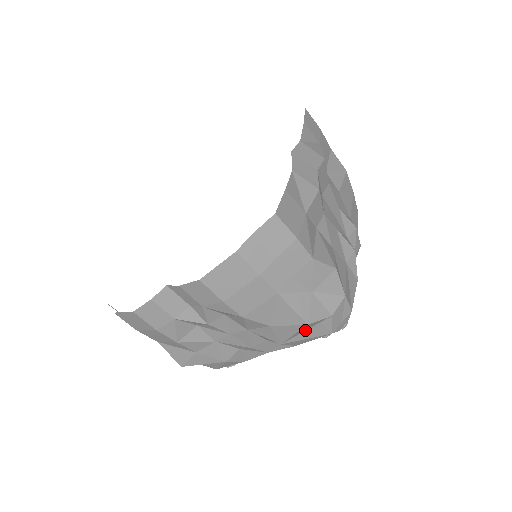
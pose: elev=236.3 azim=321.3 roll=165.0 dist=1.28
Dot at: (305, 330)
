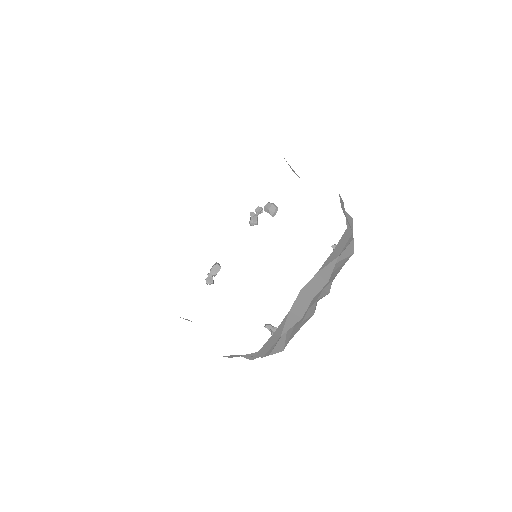
Dot at: occluded
